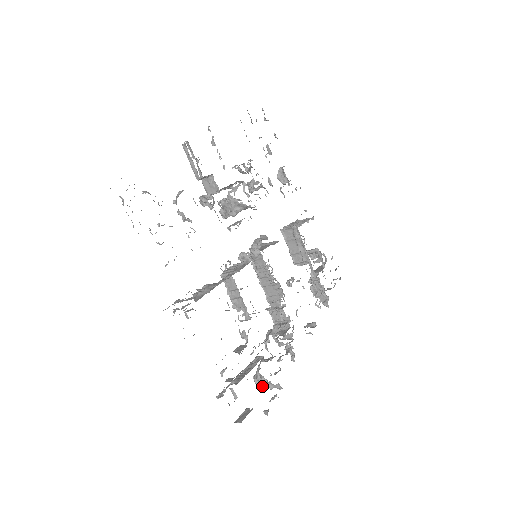
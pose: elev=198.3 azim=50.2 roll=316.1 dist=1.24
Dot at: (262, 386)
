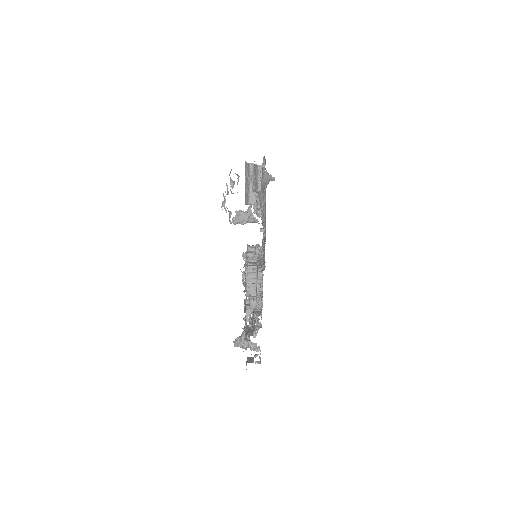
Dot at: occluded
